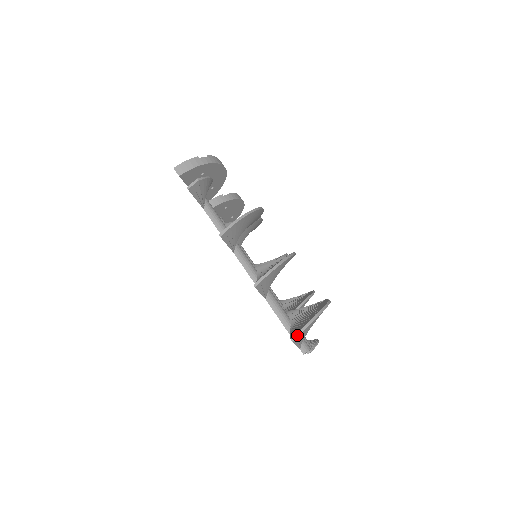
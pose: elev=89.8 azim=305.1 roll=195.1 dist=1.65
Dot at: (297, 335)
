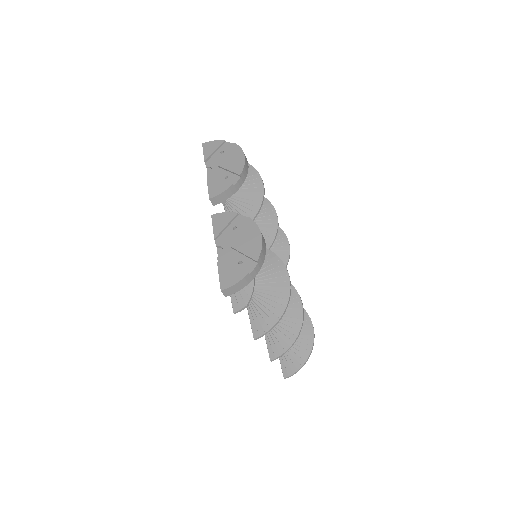
Dot at: occluded
